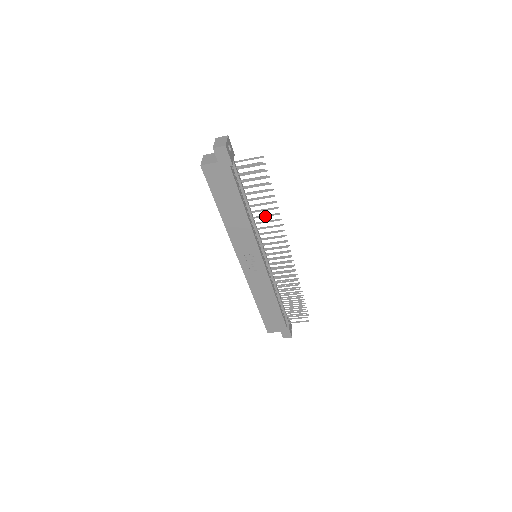
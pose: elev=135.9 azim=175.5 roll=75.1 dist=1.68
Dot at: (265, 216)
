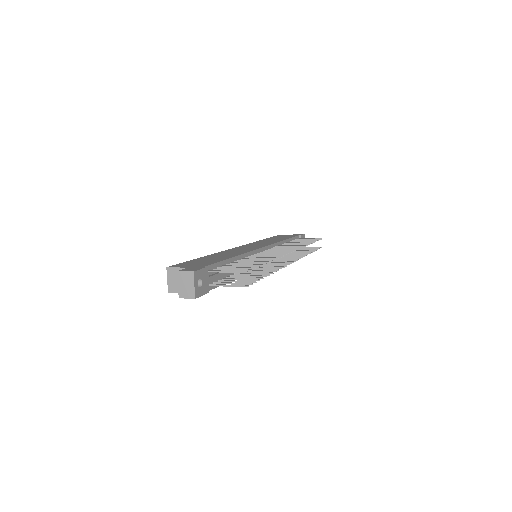
Dot at: occluded
